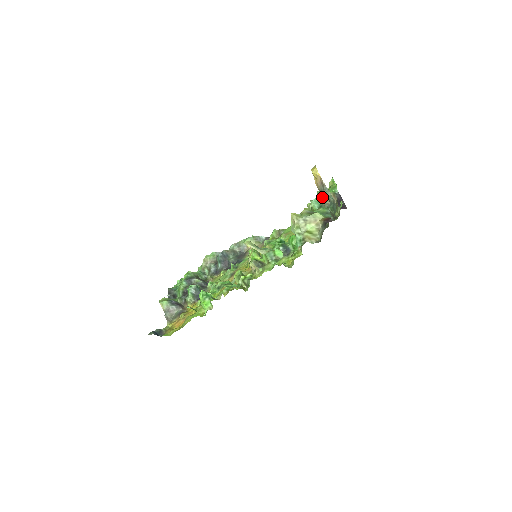
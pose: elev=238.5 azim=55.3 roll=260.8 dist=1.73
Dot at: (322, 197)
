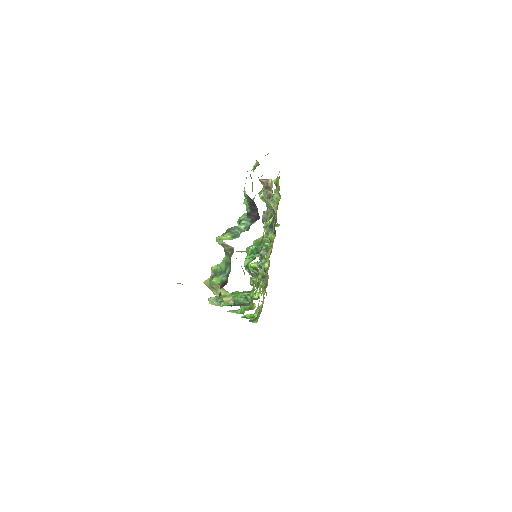
Dot at: occluded
